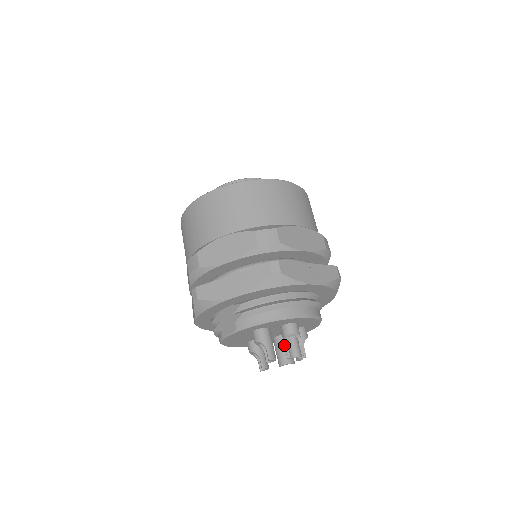
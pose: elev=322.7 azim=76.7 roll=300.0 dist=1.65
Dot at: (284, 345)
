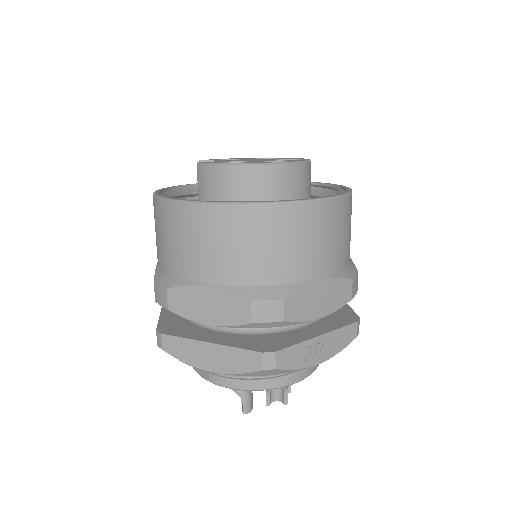
Dot at: (266, 391)
